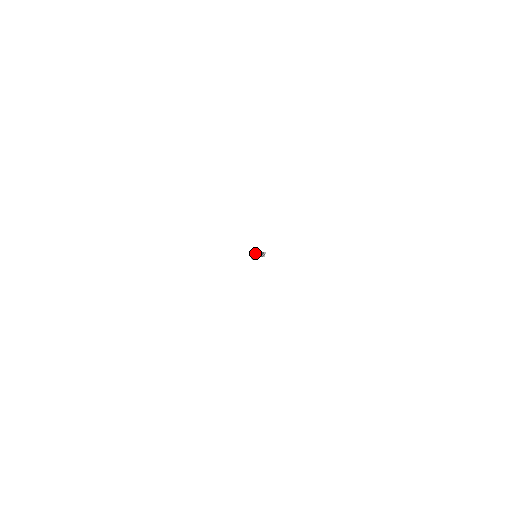
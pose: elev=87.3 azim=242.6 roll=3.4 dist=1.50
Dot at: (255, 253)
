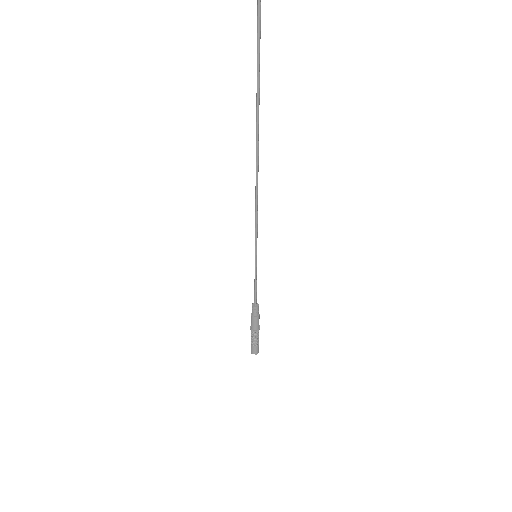
Dot at: occluded
